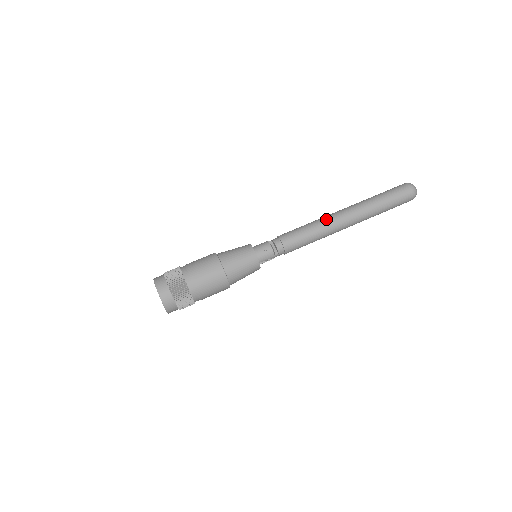
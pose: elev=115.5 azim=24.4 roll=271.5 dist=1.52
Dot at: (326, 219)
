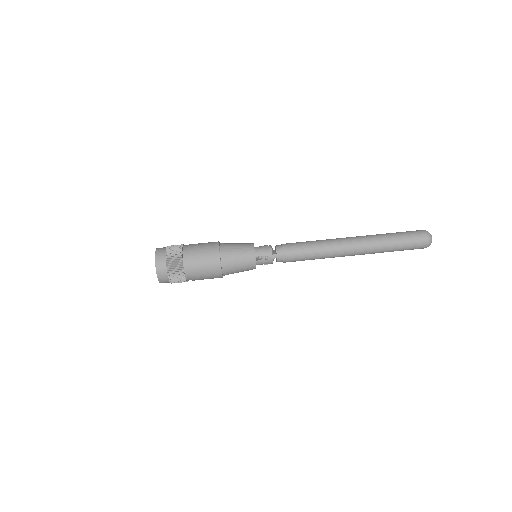
Dot at: (331, 239)
